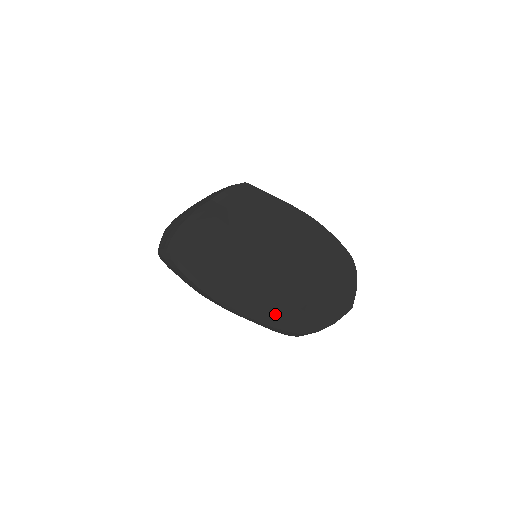
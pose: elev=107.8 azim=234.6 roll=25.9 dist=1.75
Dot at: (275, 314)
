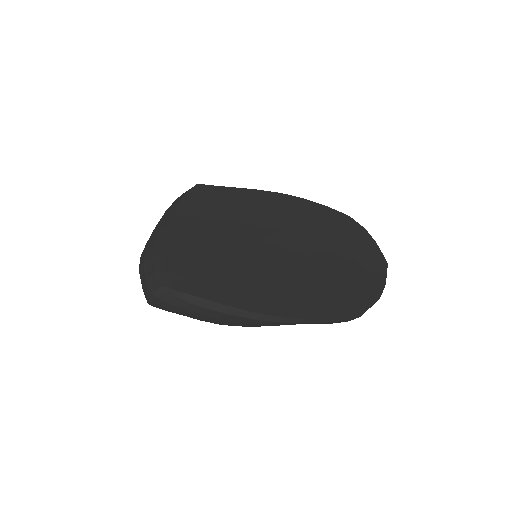
Dot at: (327, 303)
